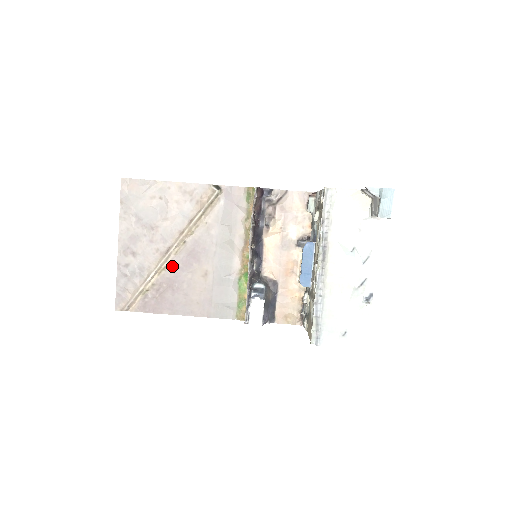
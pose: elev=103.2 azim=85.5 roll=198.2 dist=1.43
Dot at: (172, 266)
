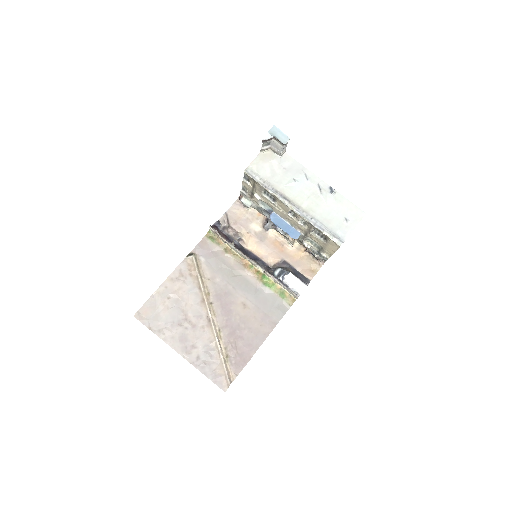
Dot at: (222, 325)
